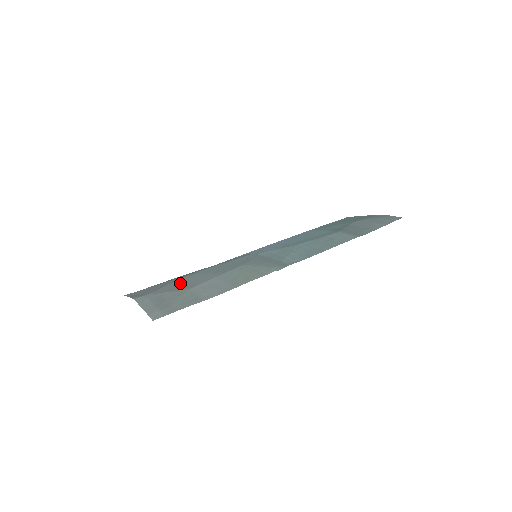
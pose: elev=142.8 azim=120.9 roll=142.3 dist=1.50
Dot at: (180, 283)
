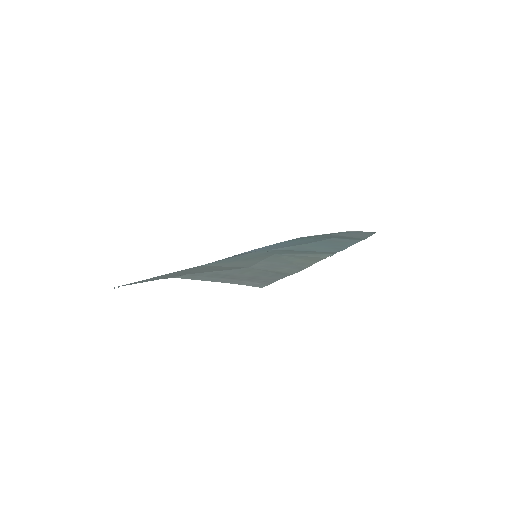
Dot at: (213, 267)
